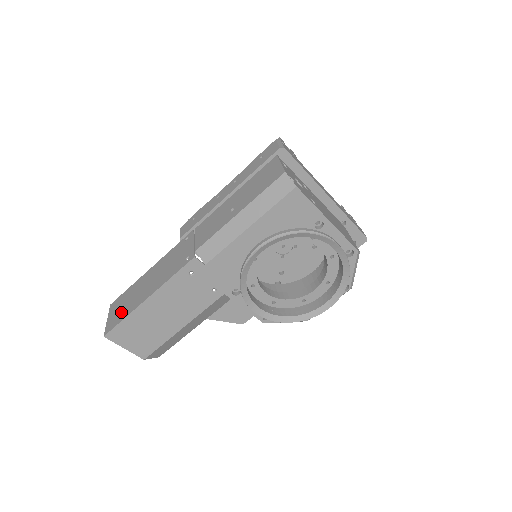
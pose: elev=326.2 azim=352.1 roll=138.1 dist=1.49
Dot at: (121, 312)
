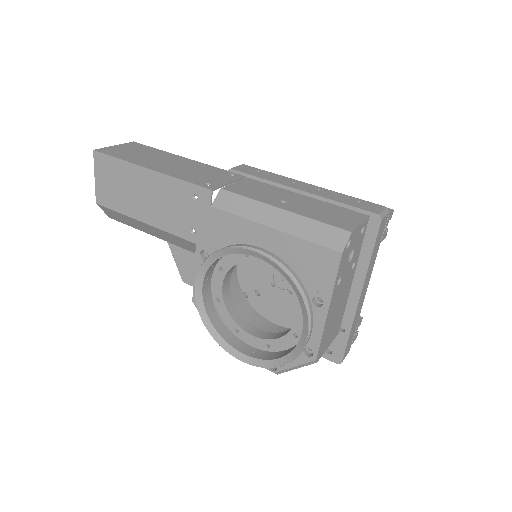
Dot at: (126, 153)
